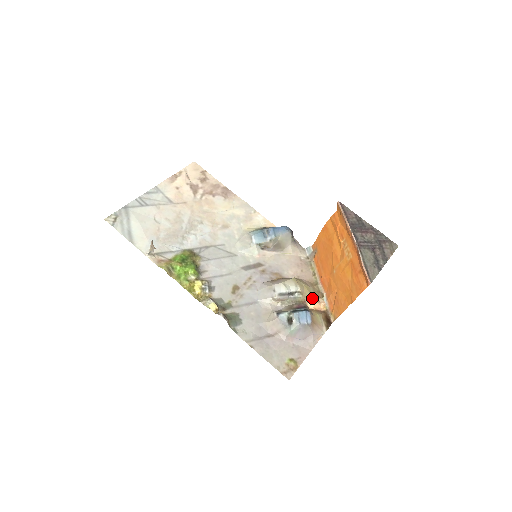
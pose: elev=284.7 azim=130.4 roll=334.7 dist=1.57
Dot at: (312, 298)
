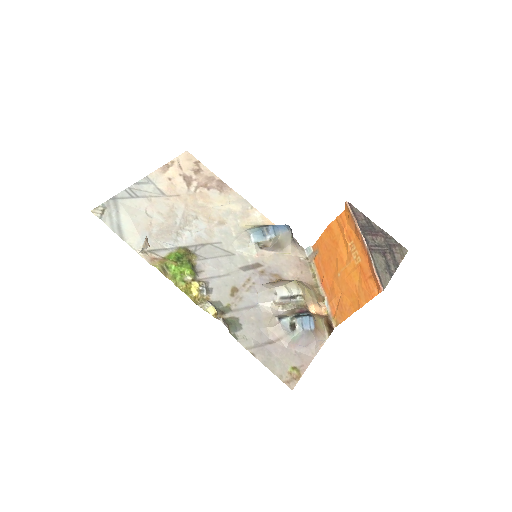
Dot at: (314, 302)
